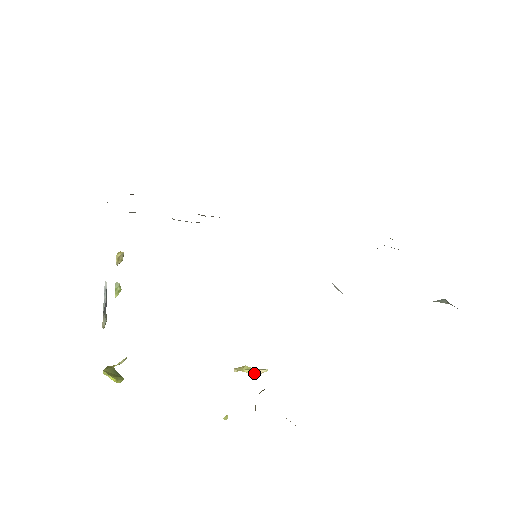
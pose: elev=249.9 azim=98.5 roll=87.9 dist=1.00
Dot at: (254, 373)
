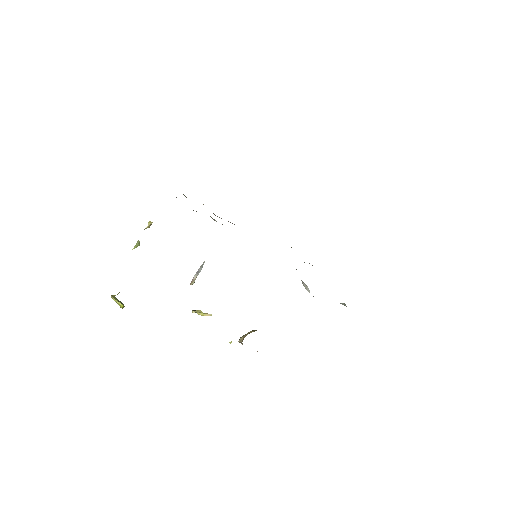
Dot at: (204, 315)
